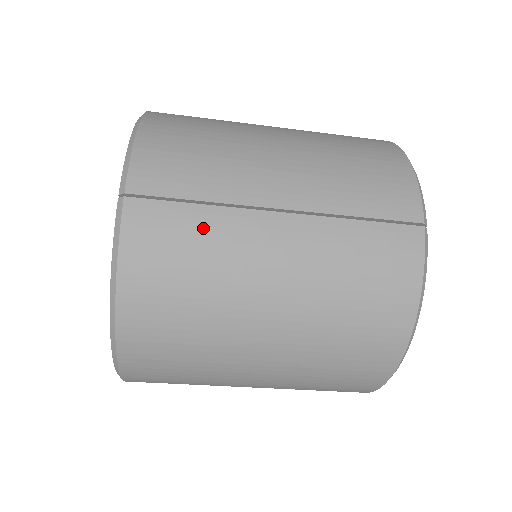
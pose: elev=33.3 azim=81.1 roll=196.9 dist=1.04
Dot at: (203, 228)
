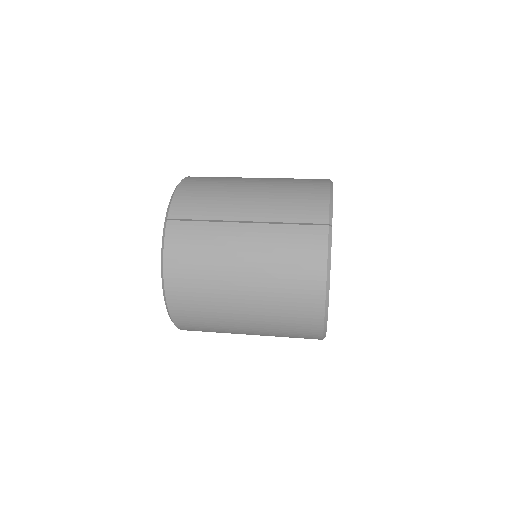
Dot at: (205, 233)
